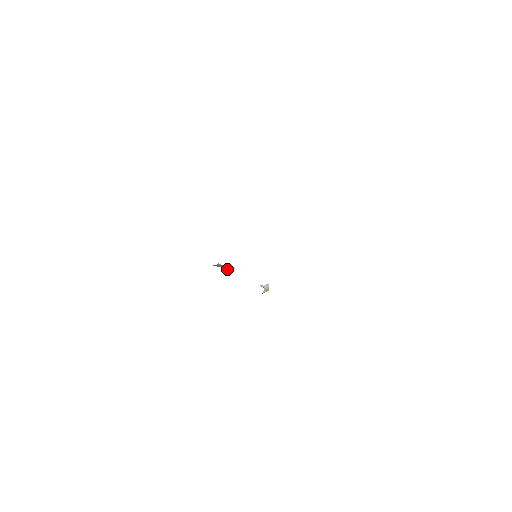
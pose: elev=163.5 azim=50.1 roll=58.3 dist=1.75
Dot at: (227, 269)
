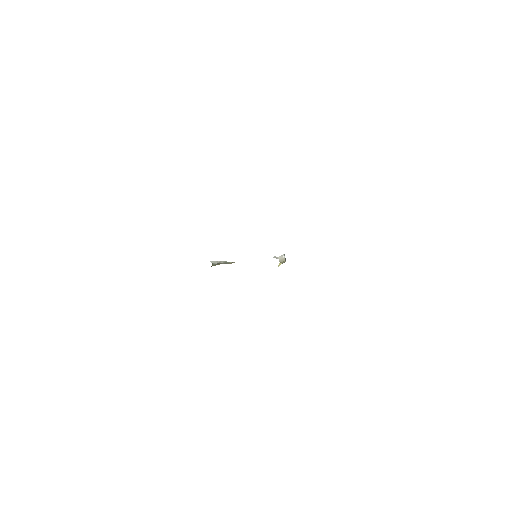
Dot at: (226, 263)
